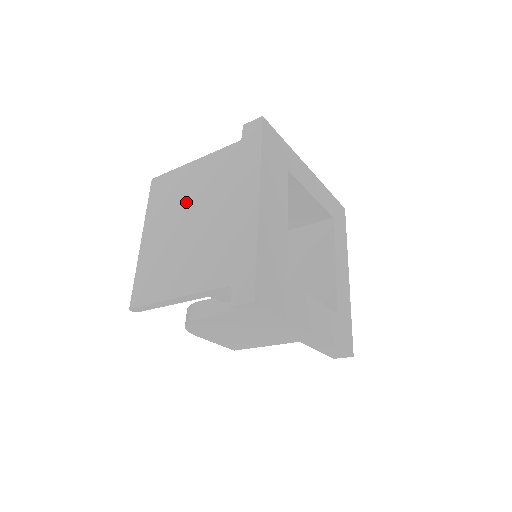
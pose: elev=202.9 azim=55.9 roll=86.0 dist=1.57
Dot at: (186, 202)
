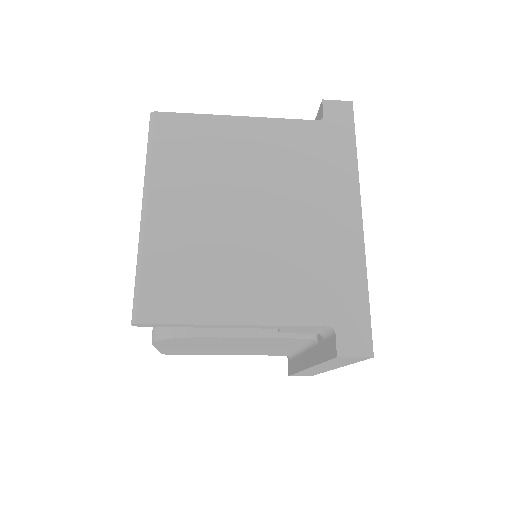
Dot at: (235, 177)
